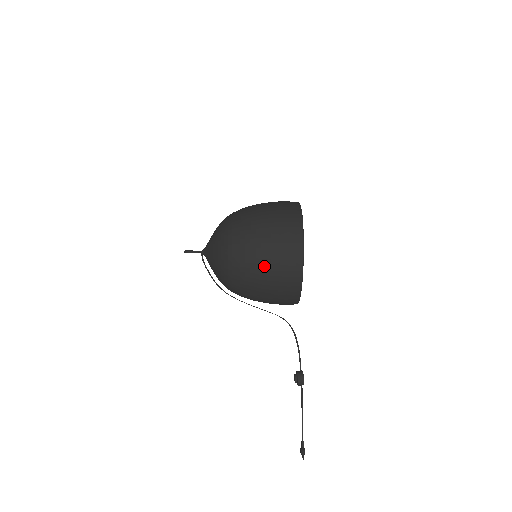
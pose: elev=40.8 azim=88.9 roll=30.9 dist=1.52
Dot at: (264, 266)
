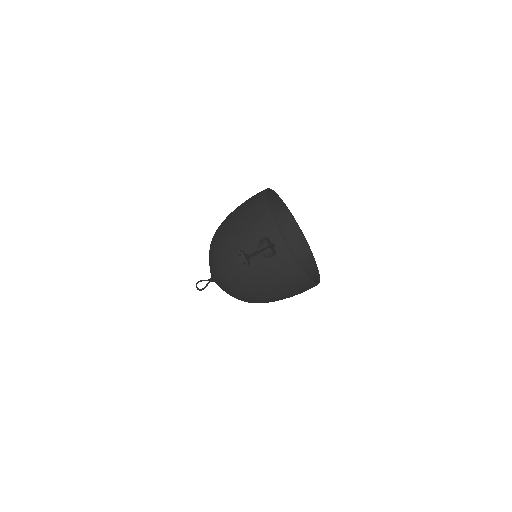
Dot at: (235, 212)
